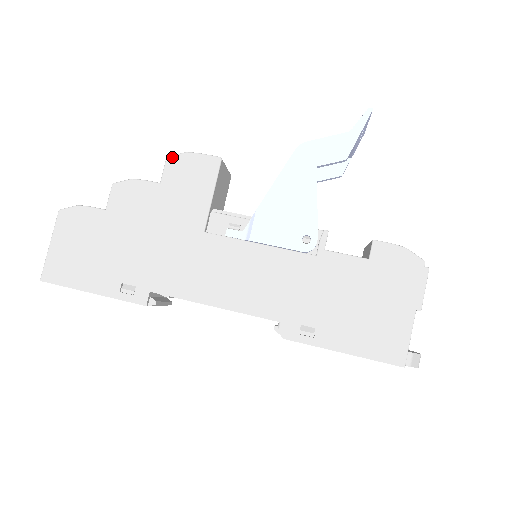
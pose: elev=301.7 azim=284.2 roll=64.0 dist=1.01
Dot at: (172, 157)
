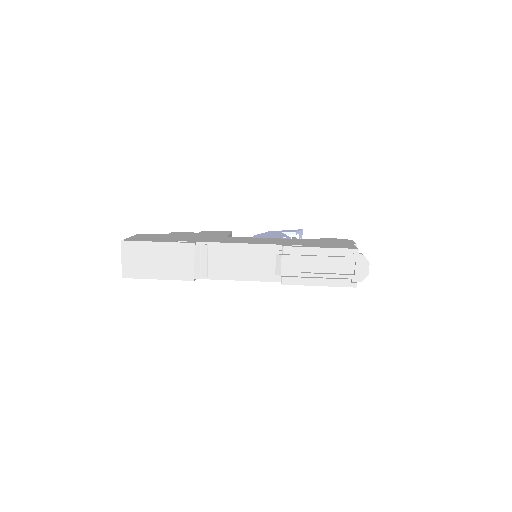
Dot at: occluded
